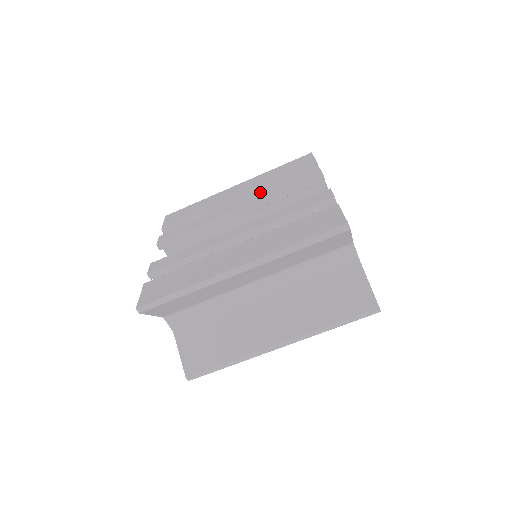
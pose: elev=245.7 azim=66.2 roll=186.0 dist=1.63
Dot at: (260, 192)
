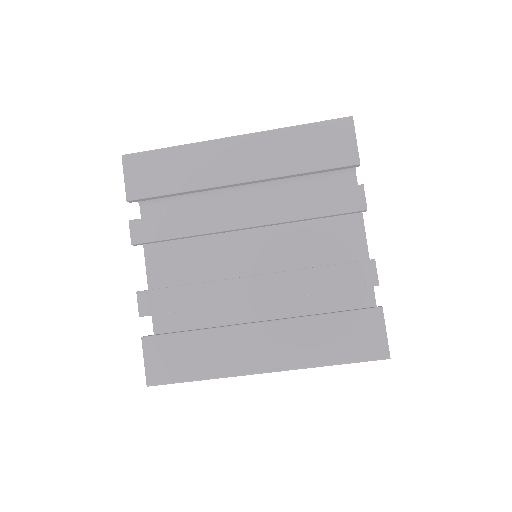
Dot at: (273, 179)
